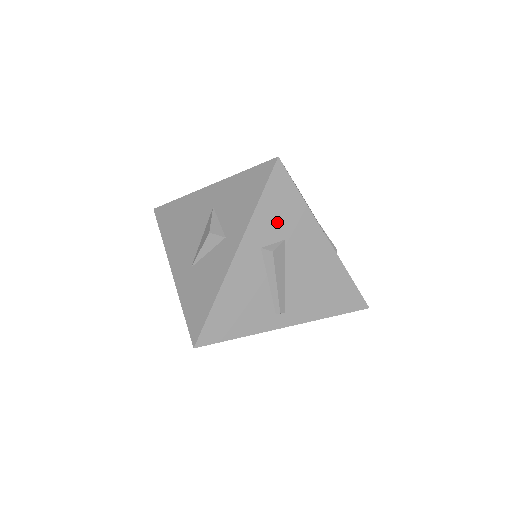
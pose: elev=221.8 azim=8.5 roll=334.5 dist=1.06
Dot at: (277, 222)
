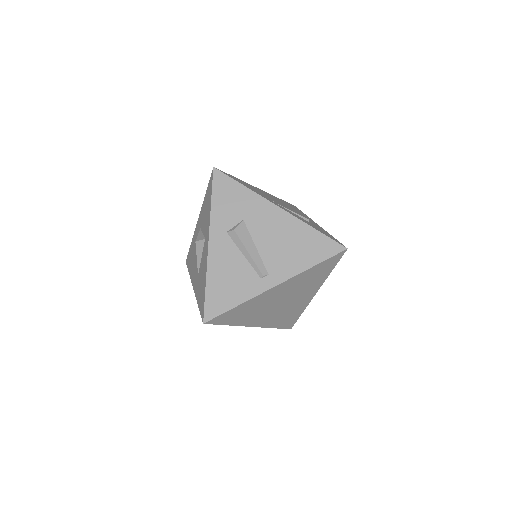
Dot at: (232, 210)
